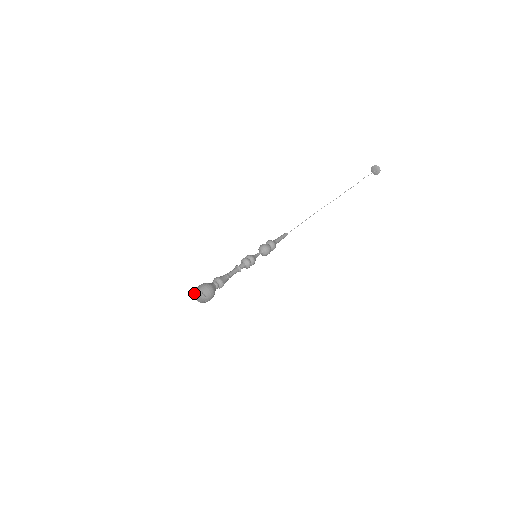
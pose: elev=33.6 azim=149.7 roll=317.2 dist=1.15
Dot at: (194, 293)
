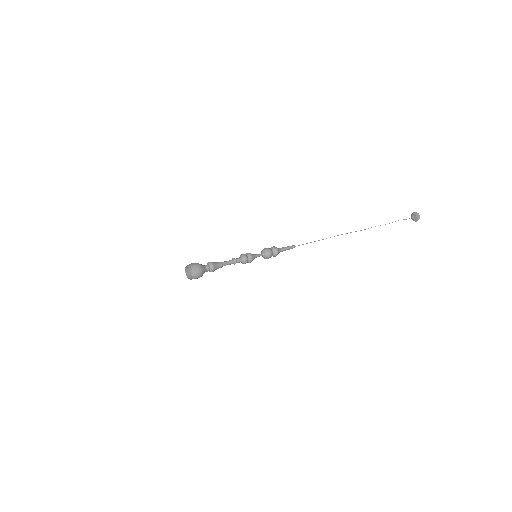
Dot at: (186, 269)
